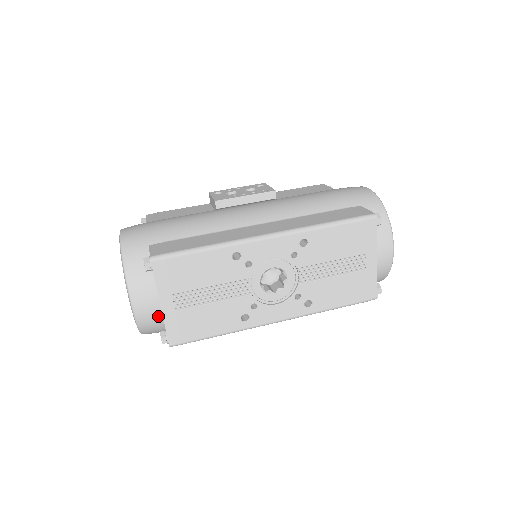
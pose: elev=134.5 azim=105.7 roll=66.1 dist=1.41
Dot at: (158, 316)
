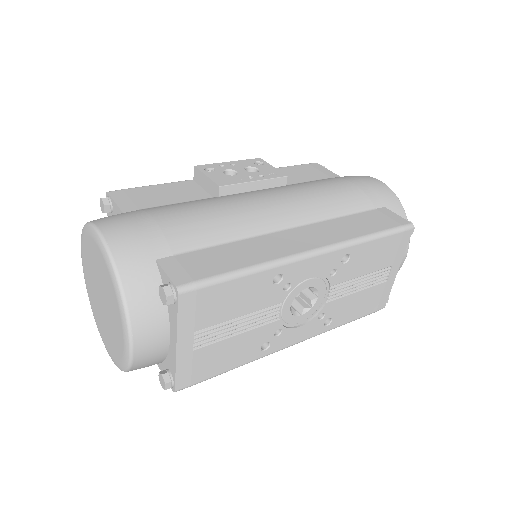
Dot at: (161, 355)
